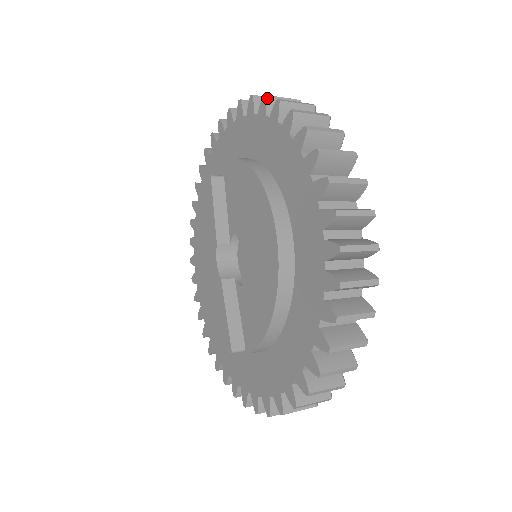
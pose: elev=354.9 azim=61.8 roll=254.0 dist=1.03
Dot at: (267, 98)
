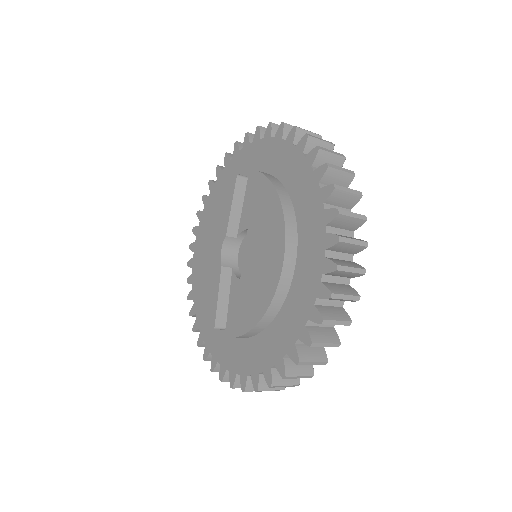
Dot at: (308, 138)
